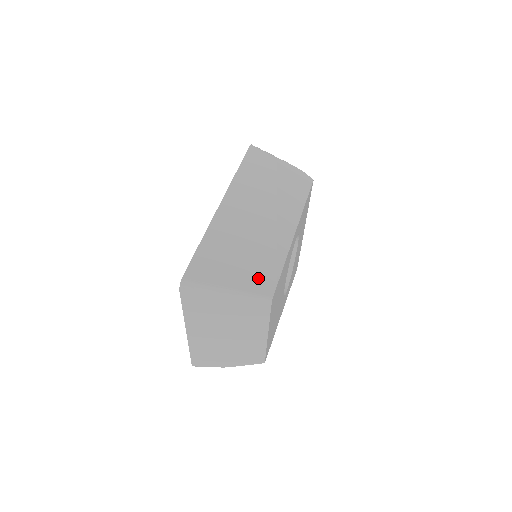
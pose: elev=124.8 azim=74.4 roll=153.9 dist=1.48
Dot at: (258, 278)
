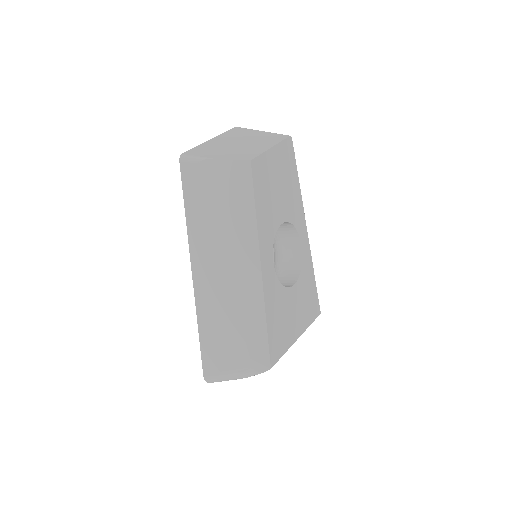
Dot at: occluded
